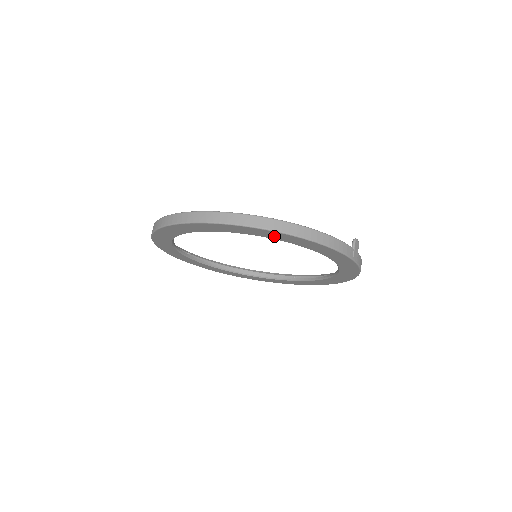
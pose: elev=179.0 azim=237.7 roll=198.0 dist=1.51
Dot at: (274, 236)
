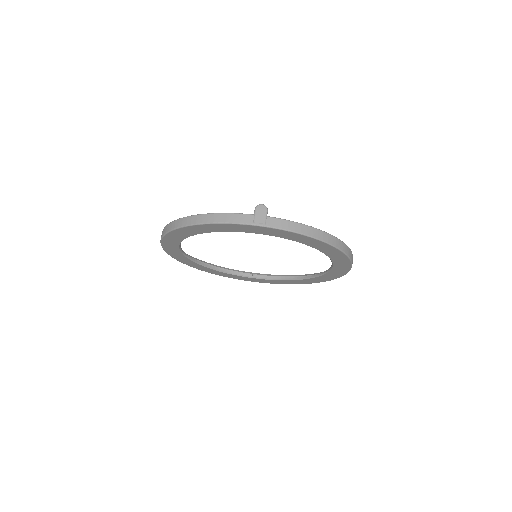
Dot at: (187, 233)
